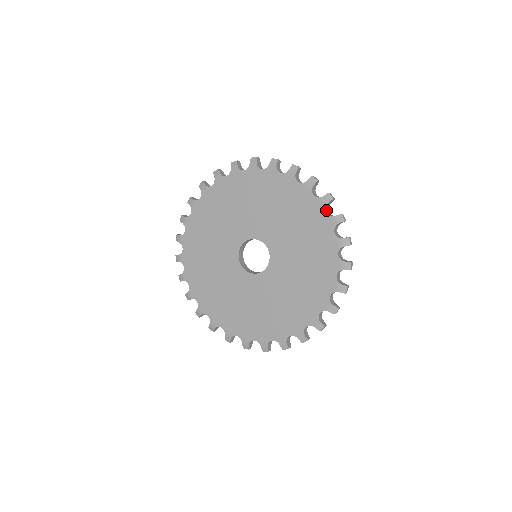
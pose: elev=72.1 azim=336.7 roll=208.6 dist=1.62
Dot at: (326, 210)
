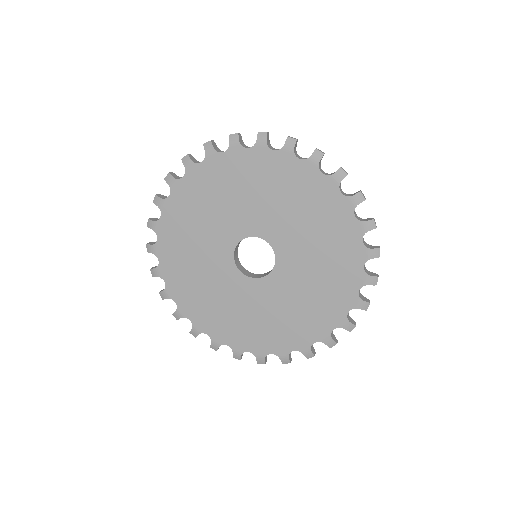
Dot at: (360, 287)
